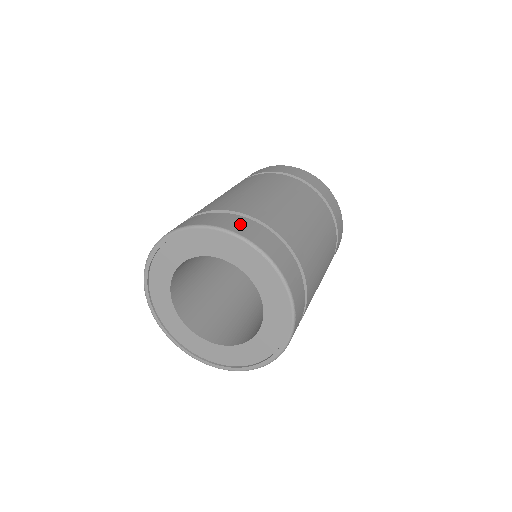
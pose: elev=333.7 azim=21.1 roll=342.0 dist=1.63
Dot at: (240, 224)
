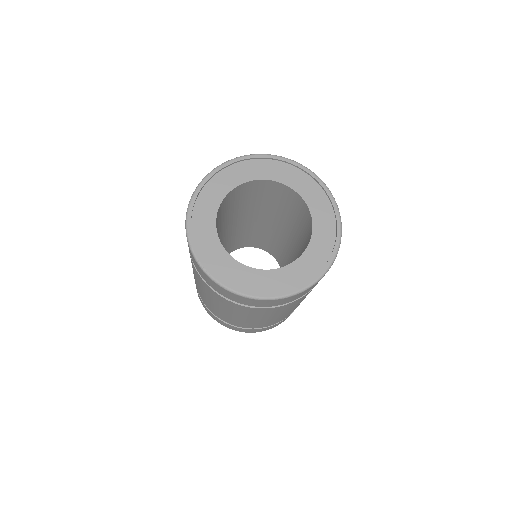
Dot at: occluded
